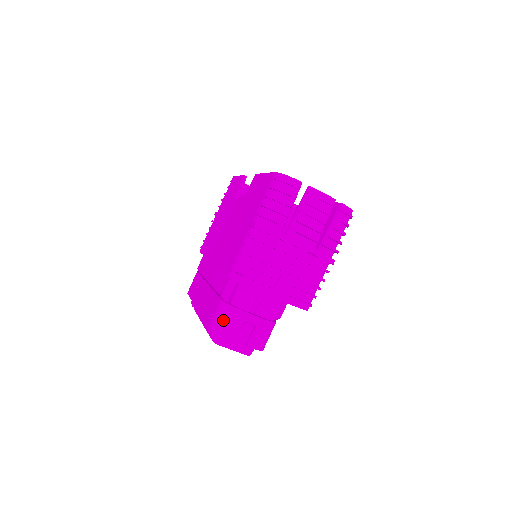
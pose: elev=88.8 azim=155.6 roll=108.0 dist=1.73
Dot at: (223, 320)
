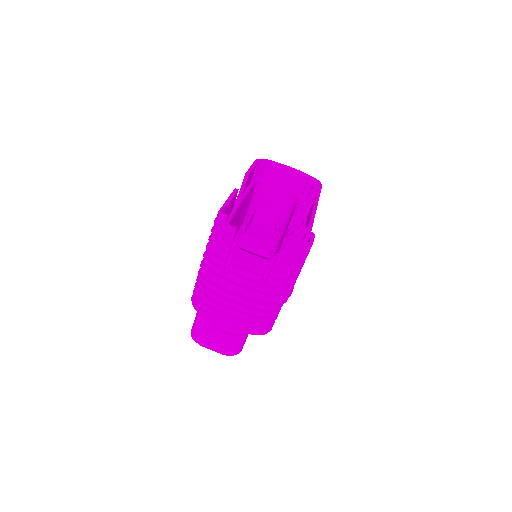
Dot at: (196, 330)
